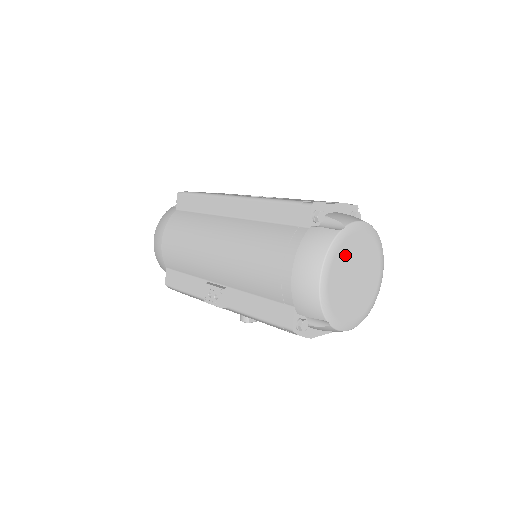
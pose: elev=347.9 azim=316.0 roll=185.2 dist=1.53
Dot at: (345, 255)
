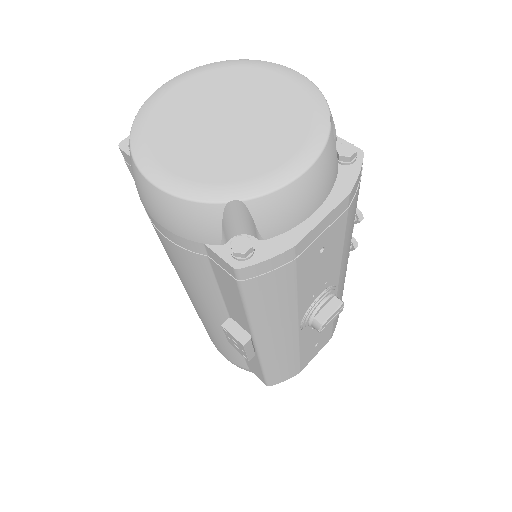
Dot at: (171, 124)
